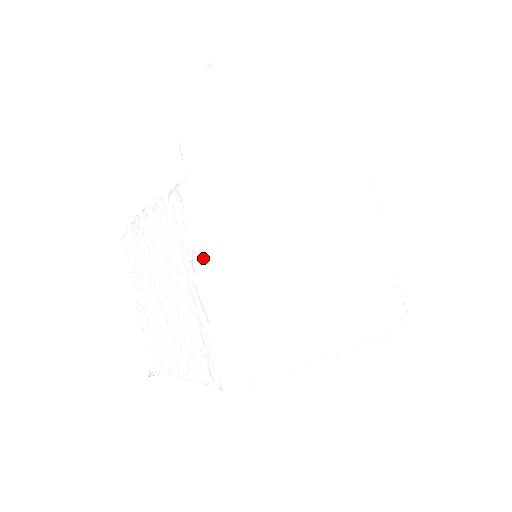
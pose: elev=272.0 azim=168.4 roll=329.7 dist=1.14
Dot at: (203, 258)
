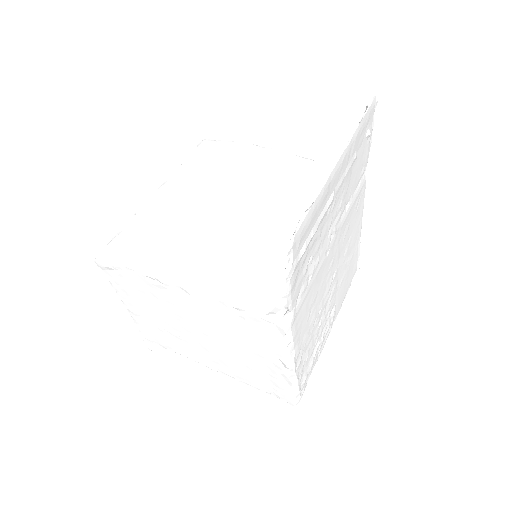
Dot at: (294, 359)
